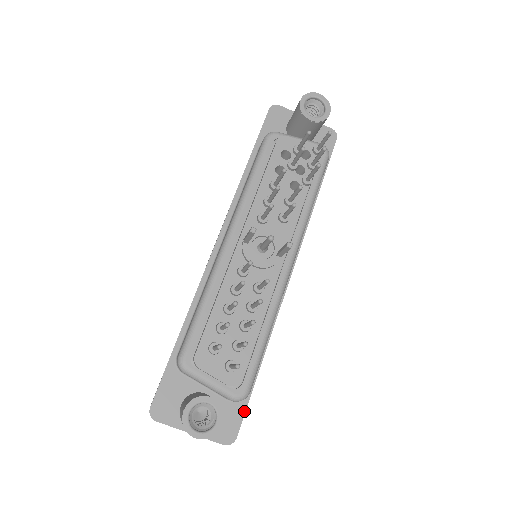
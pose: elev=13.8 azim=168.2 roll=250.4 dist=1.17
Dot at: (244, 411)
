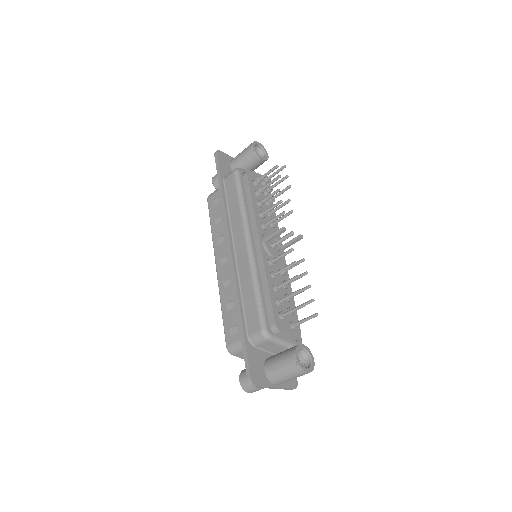
Dot at: occluded
